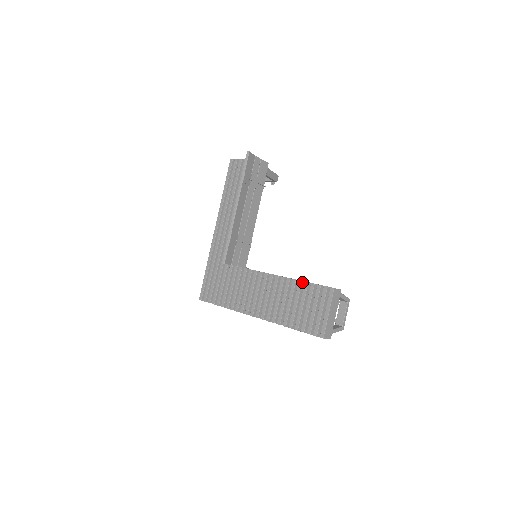
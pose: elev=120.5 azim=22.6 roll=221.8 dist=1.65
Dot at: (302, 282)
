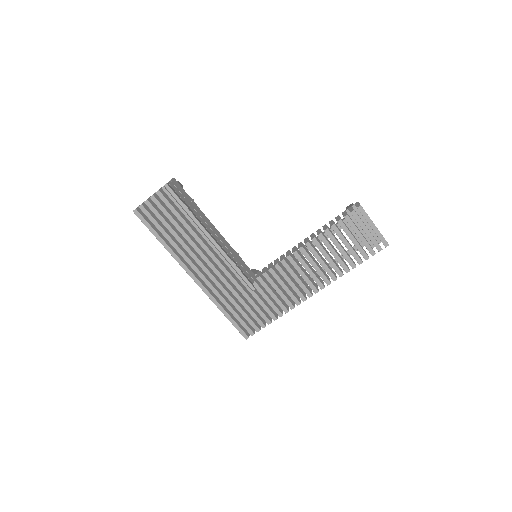
Dot at: (328, 229)
